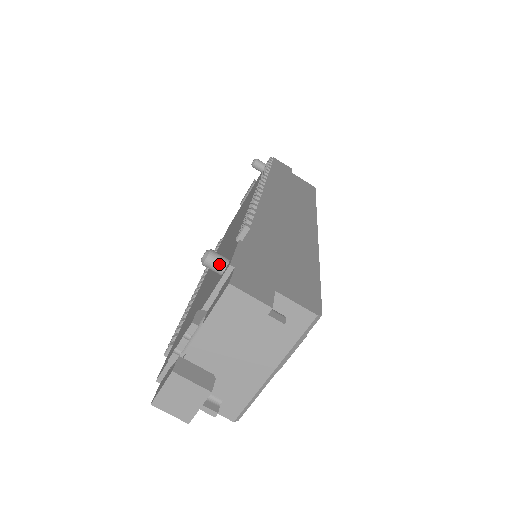
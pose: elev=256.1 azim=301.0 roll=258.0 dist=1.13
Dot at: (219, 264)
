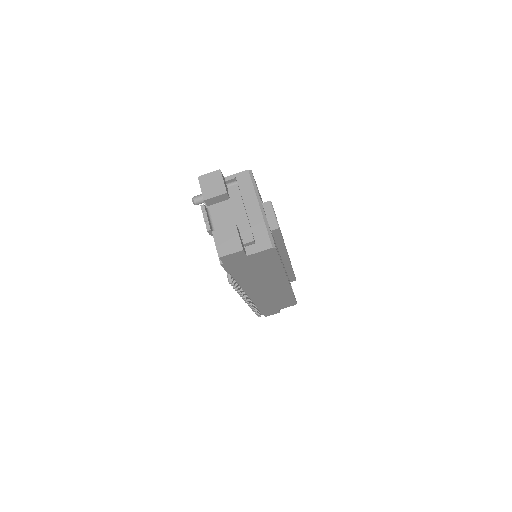
Dot at: (199, 196)
